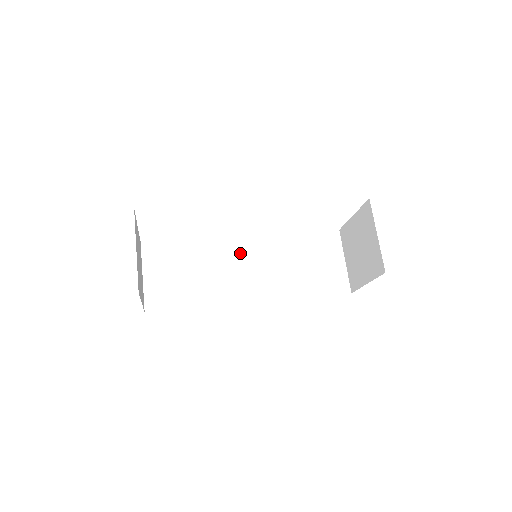
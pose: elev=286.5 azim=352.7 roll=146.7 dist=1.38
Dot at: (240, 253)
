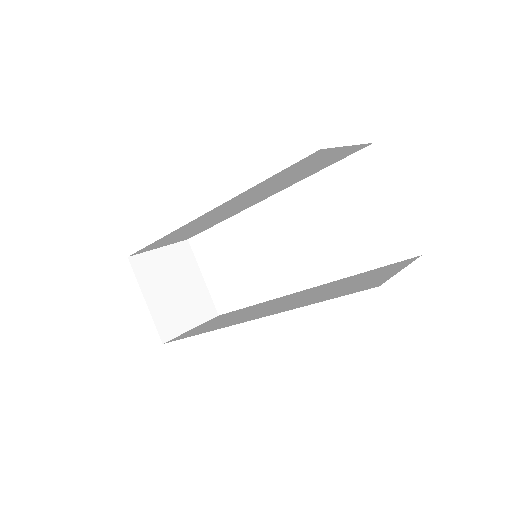
Dot at: (281, 300)
